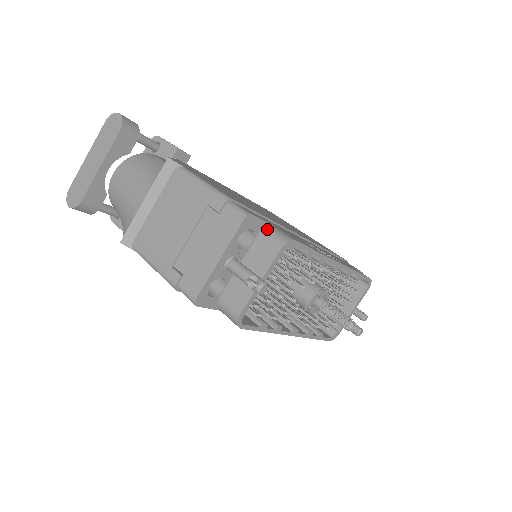
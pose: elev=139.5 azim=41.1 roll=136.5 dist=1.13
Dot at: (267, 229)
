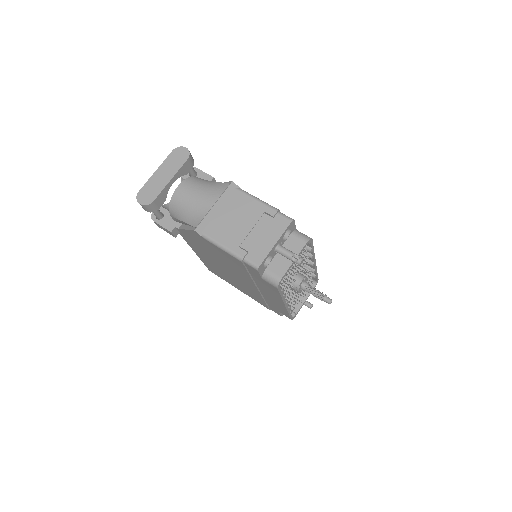
Dot at: (296, 231)
